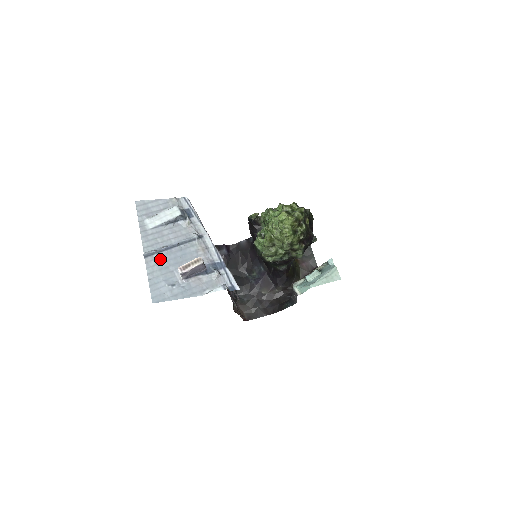
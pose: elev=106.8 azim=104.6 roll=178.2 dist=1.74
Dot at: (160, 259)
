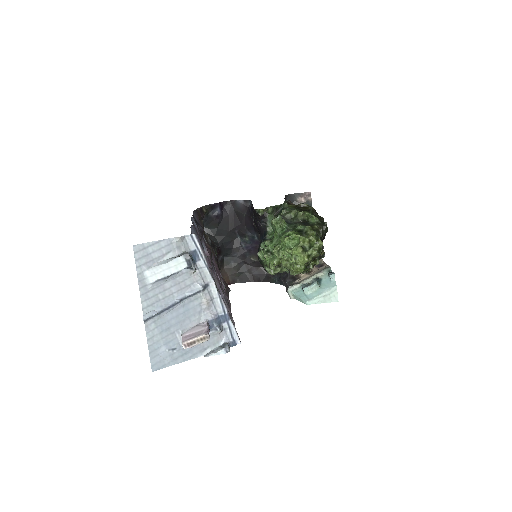
Dot at: (161, 320)
